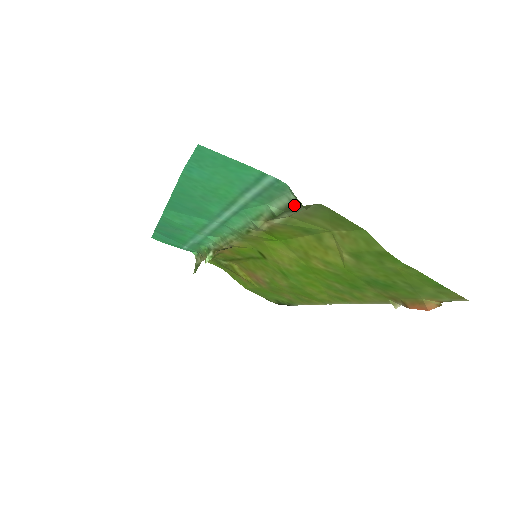
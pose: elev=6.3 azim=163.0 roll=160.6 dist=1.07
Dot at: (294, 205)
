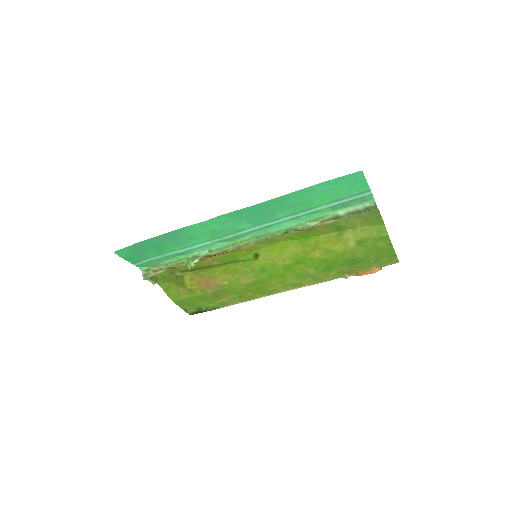
Dot at: (366, 209)
